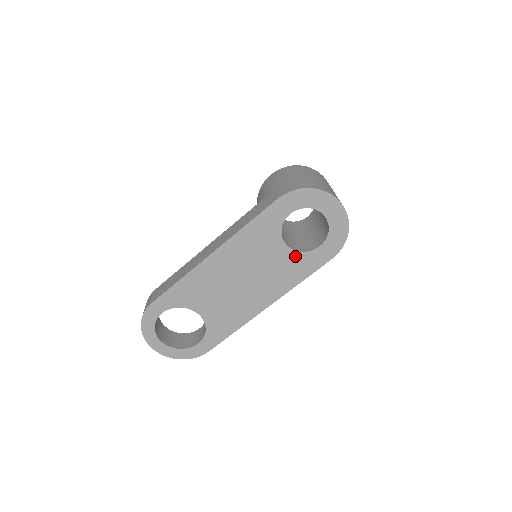
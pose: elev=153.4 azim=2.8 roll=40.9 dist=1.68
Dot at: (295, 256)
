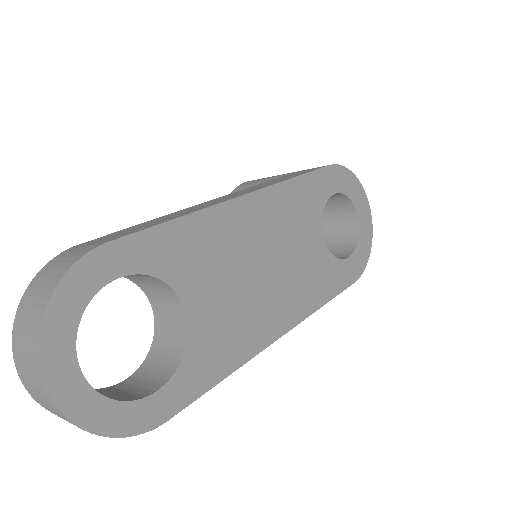
Dot at: (327, 258)
